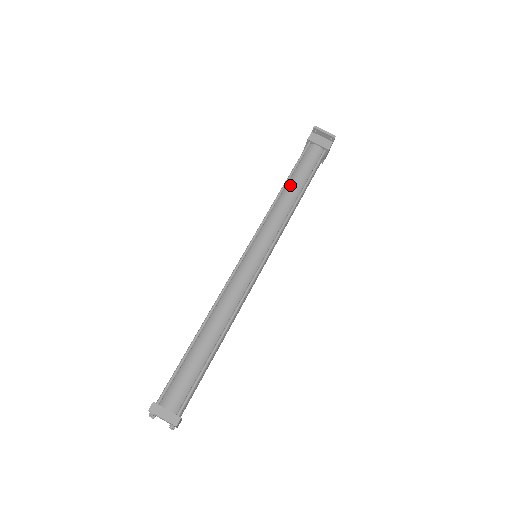
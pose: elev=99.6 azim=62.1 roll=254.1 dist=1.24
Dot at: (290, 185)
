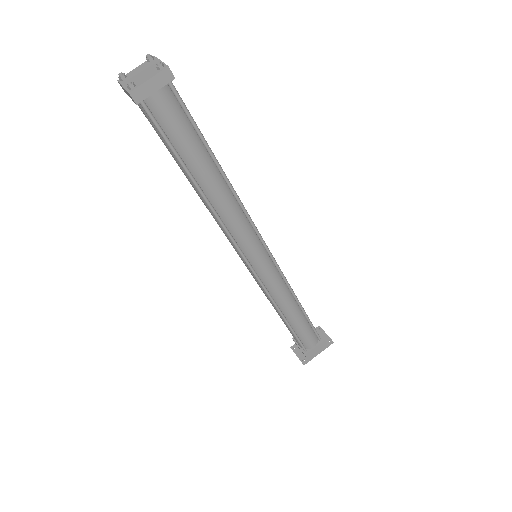
Dot at: occluded
